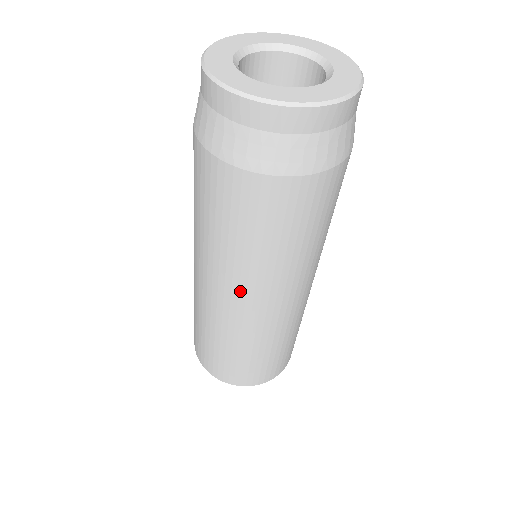
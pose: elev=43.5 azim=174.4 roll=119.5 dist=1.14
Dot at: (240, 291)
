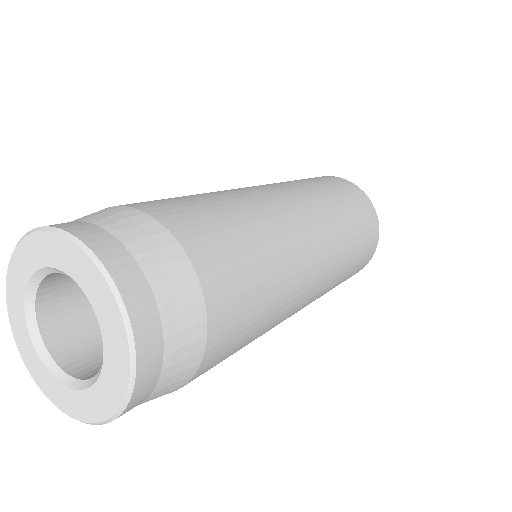
Dot at: occluded
